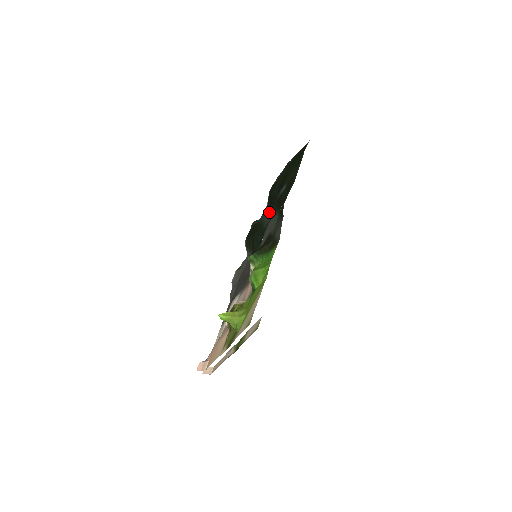
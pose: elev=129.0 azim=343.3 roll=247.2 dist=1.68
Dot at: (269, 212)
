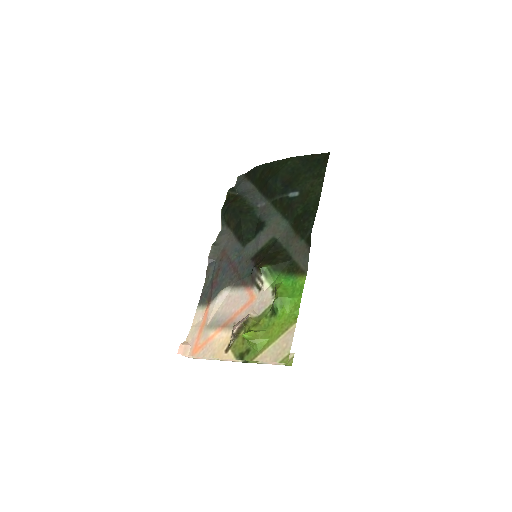
Dot at: (259, 196)
